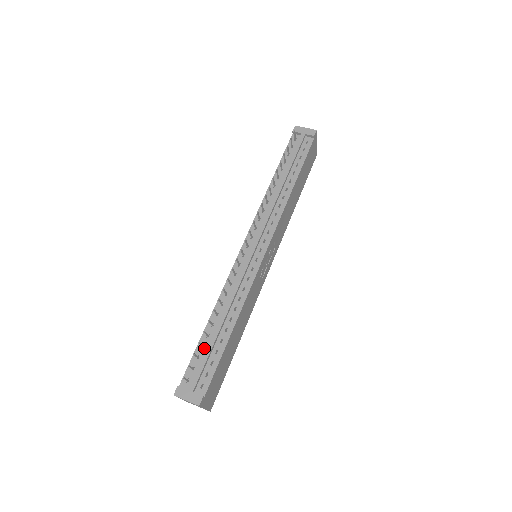
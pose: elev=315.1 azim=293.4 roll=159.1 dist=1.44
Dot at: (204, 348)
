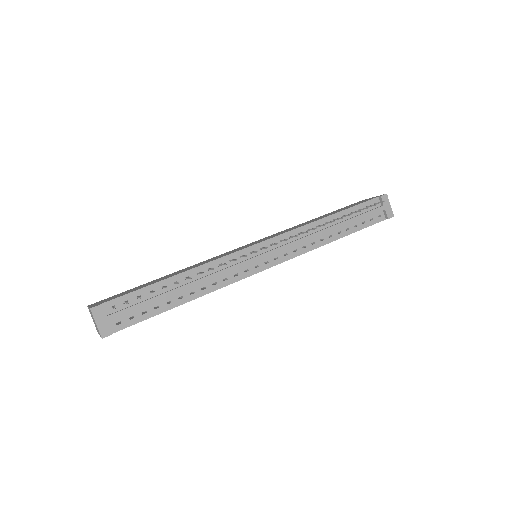
Dot at: (151, 294)
